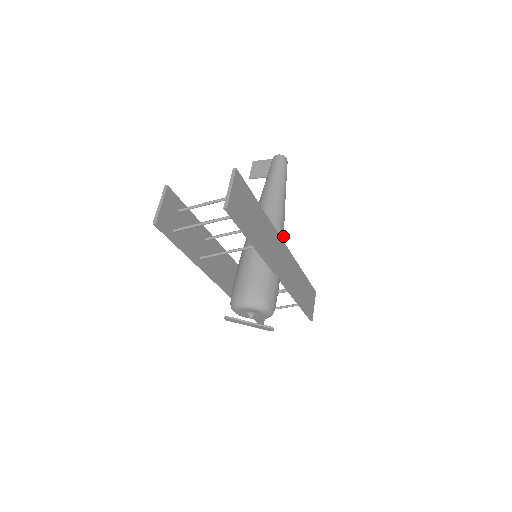
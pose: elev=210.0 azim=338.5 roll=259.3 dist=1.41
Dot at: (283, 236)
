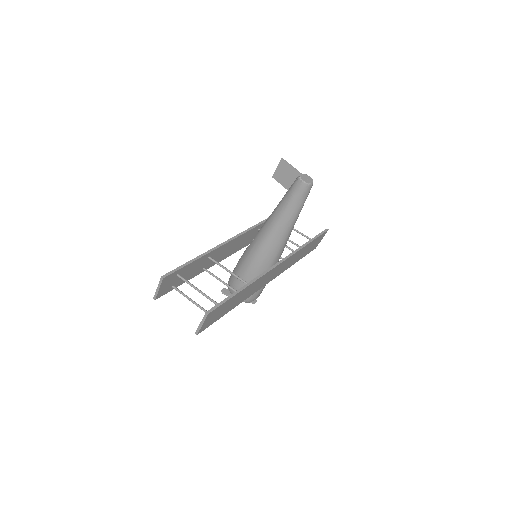
Dot at: (280, 256)
